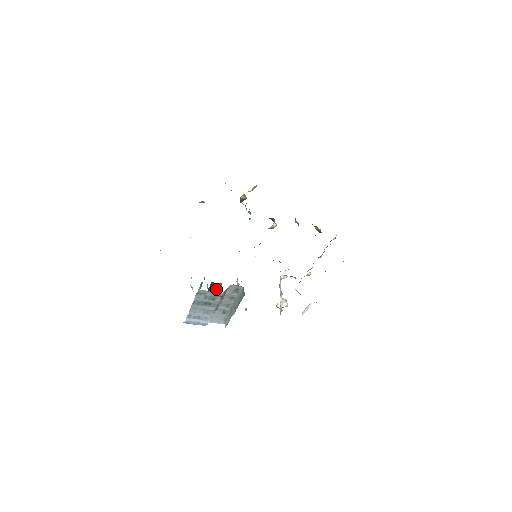
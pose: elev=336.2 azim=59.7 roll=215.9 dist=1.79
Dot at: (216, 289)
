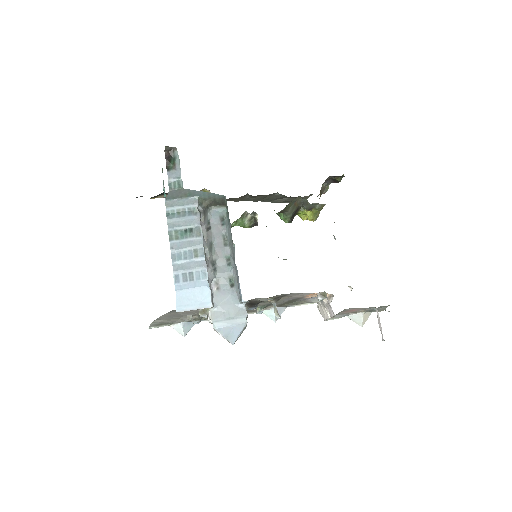
Dot at: (175, 164)
